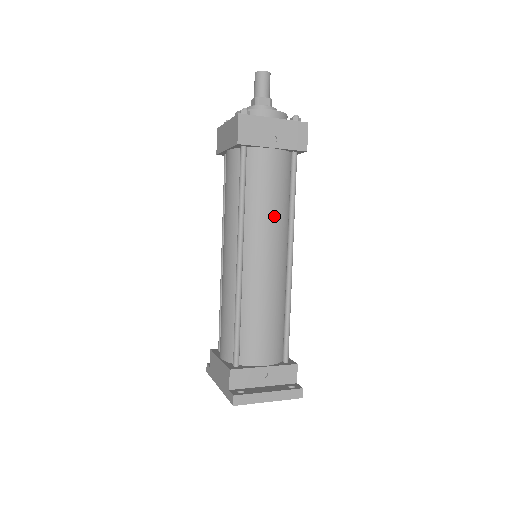
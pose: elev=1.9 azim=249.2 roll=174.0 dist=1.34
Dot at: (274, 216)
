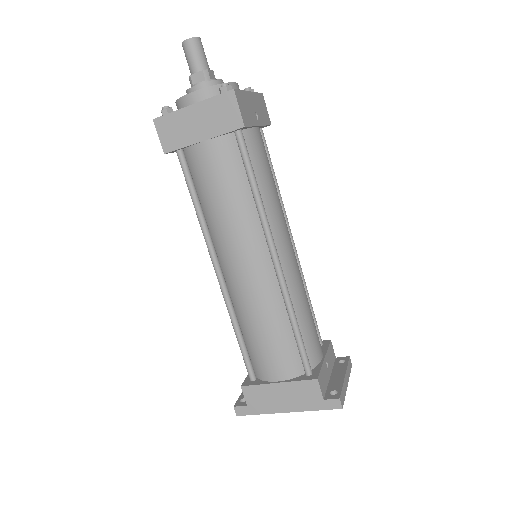
Dot at: (279, 202)
